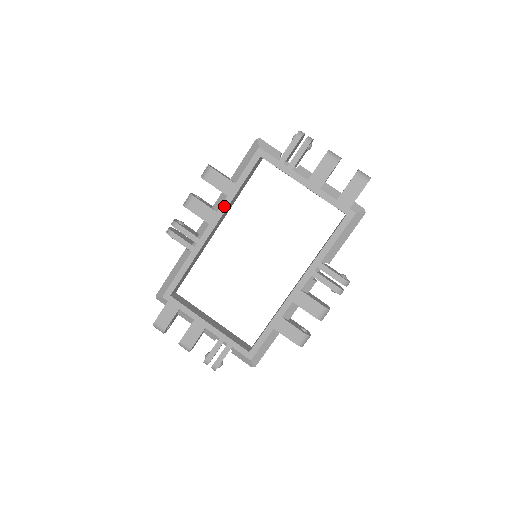
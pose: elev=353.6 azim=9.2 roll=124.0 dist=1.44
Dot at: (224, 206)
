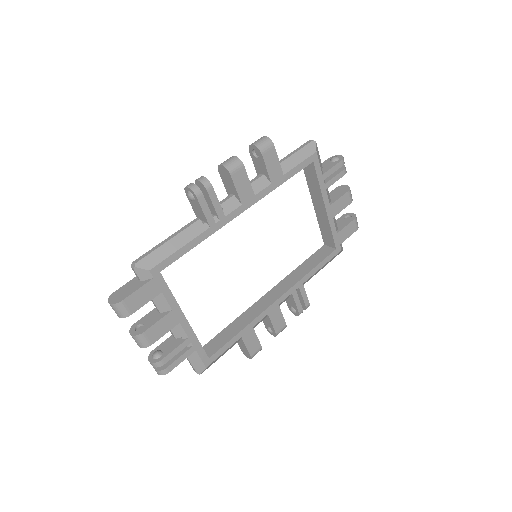
Dot at: (264, 192)
